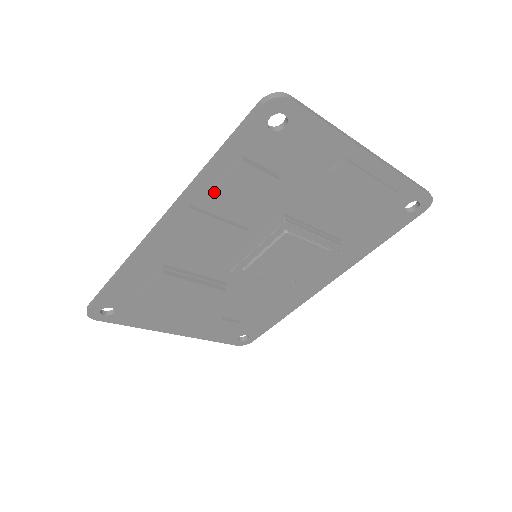
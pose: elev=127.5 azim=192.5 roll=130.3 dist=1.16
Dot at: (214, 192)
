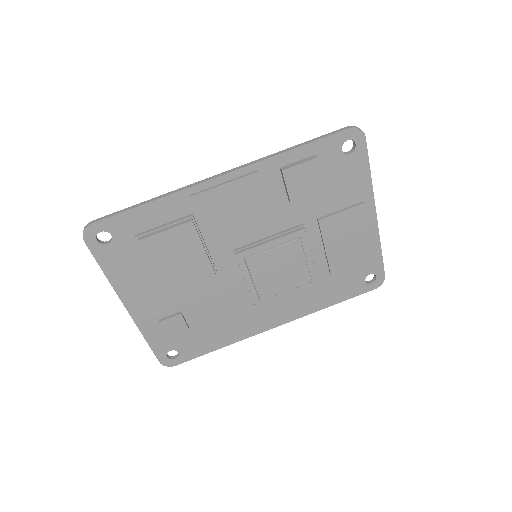
Dot at: (284, 169)
